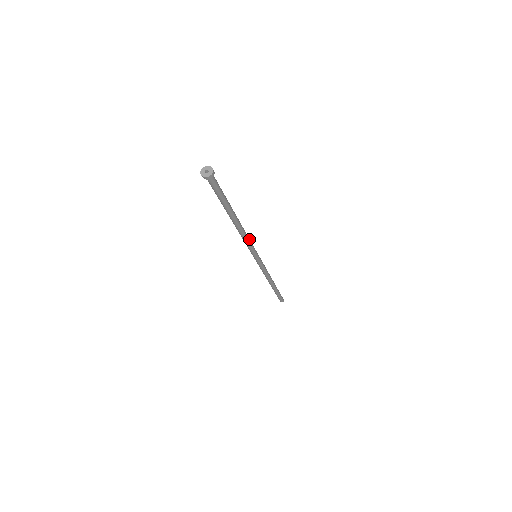
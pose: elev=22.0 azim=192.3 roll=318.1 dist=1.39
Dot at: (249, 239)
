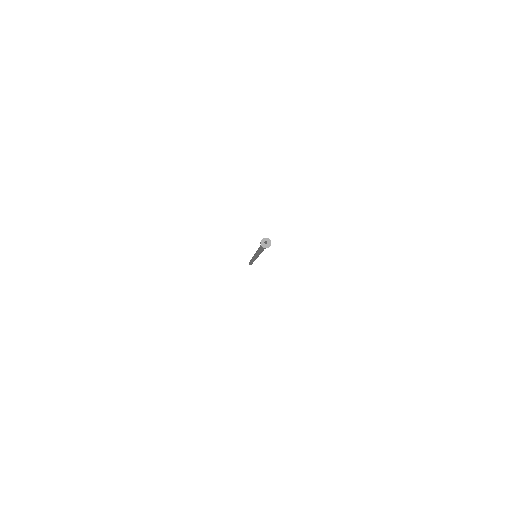
Dot at: occluded
